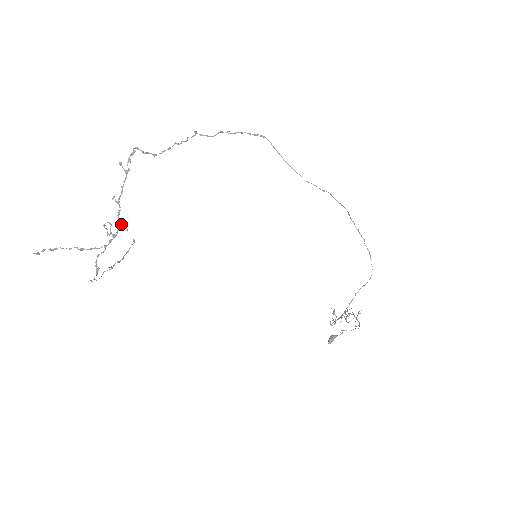
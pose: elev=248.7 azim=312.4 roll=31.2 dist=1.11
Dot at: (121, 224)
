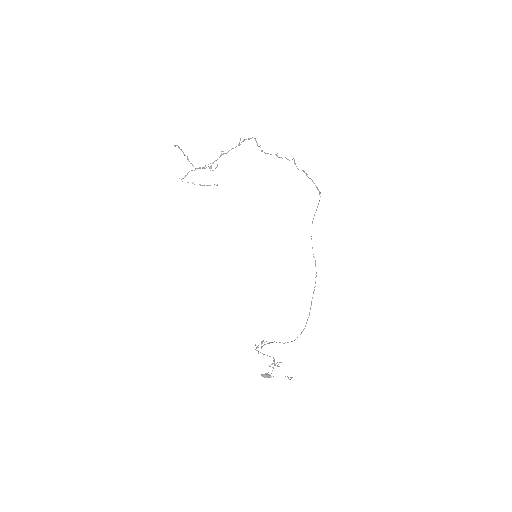
Dot at: occluded
